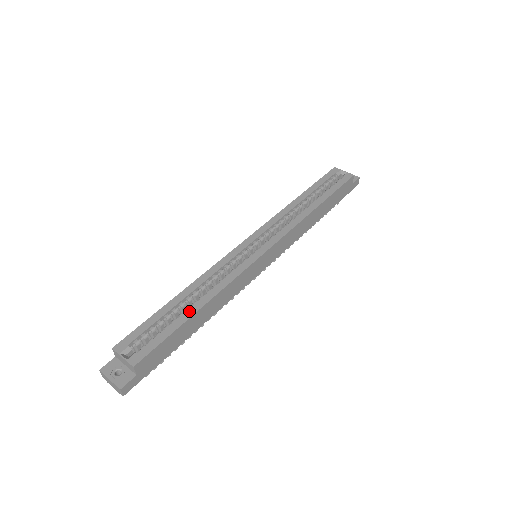
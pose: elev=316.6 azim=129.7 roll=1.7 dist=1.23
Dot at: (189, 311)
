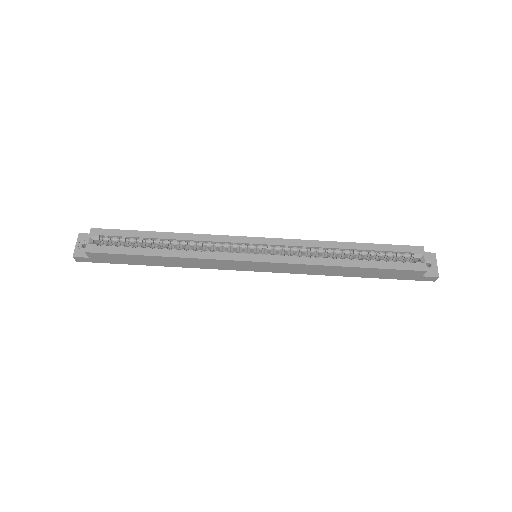
Dot at: (153, 251)
